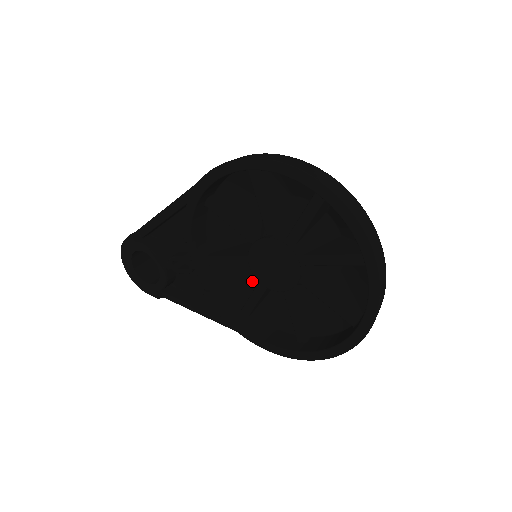
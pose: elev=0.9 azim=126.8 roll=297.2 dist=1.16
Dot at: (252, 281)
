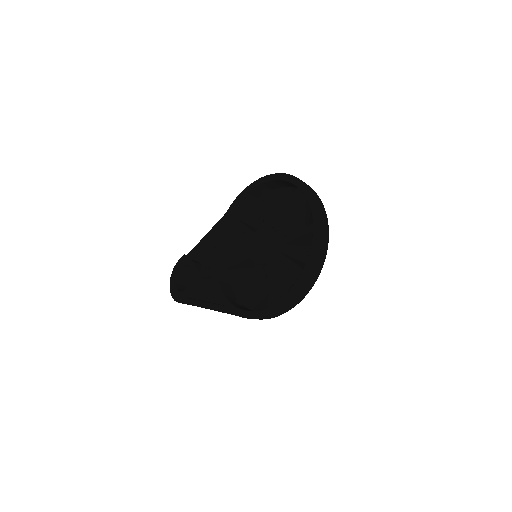
Dot at: occluded
